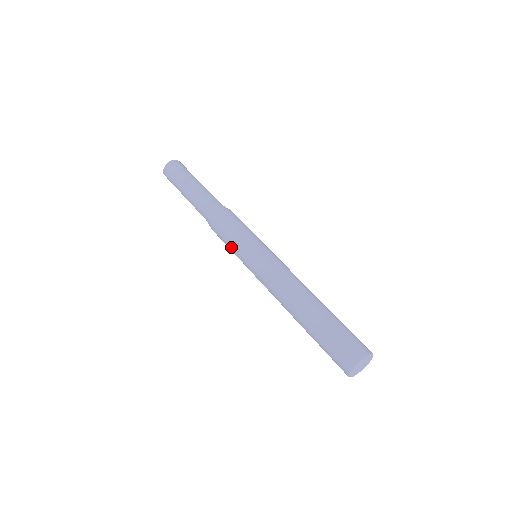
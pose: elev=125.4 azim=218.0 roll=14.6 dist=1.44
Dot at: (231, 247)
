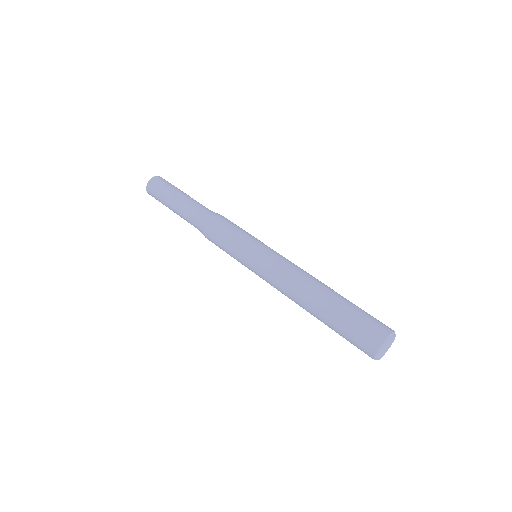
Dot at: (230, 247)
